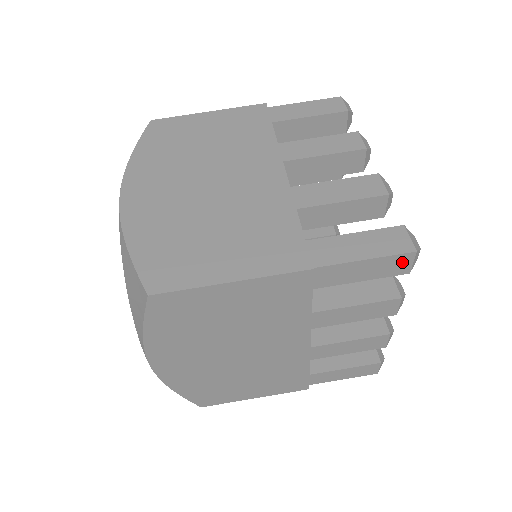
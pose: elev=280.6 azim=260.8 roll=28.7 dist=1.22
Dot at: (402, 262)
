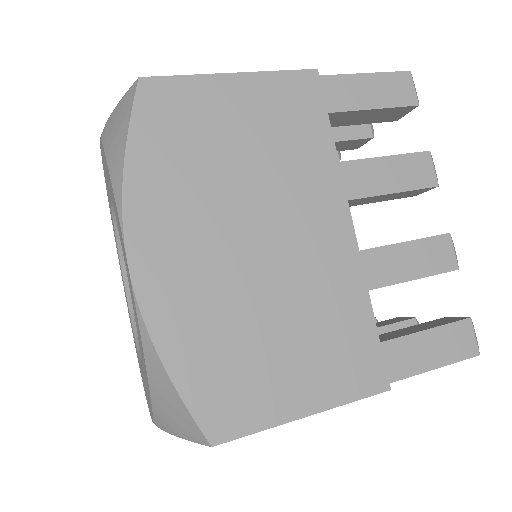
Dot at: (403, 85)
